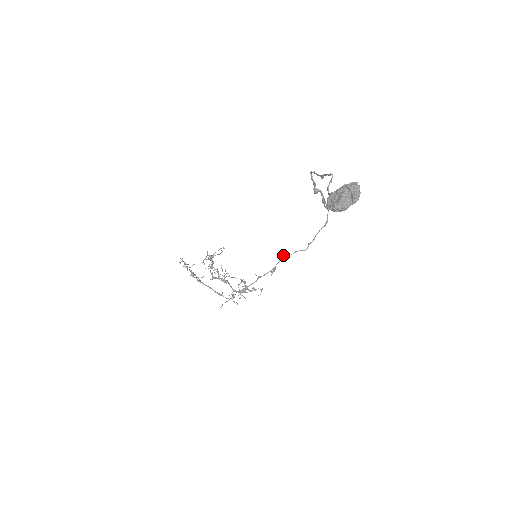
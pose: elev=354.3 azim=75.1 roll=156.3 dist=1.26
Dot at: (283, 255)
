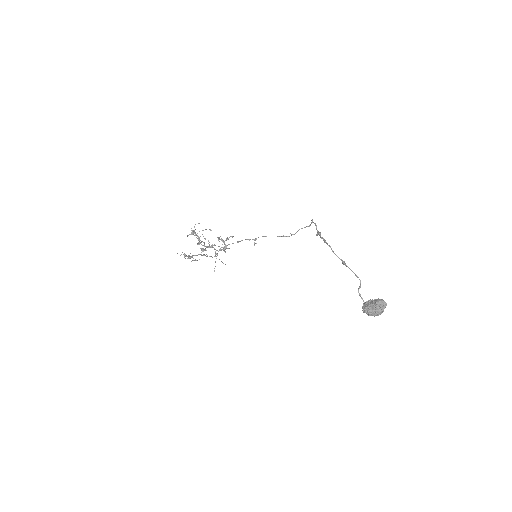
Dot at: (266, 236)
